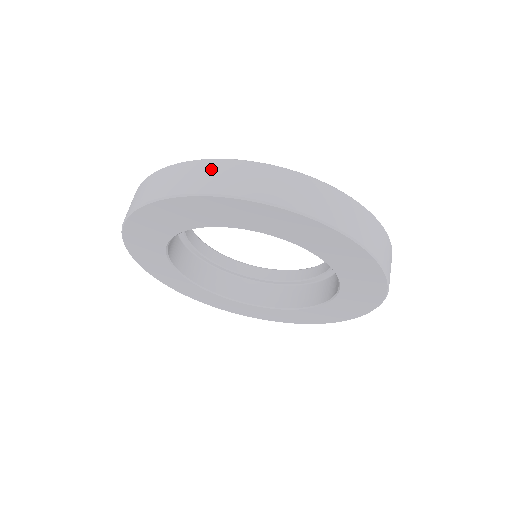
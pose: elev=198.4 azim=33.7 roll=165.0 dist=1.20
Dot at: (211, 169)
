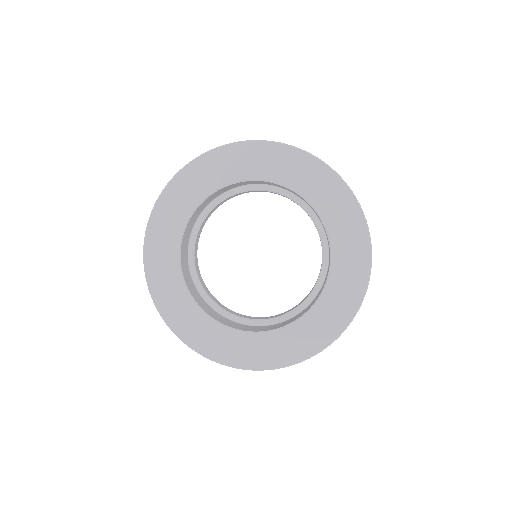
Dot at: occluded
